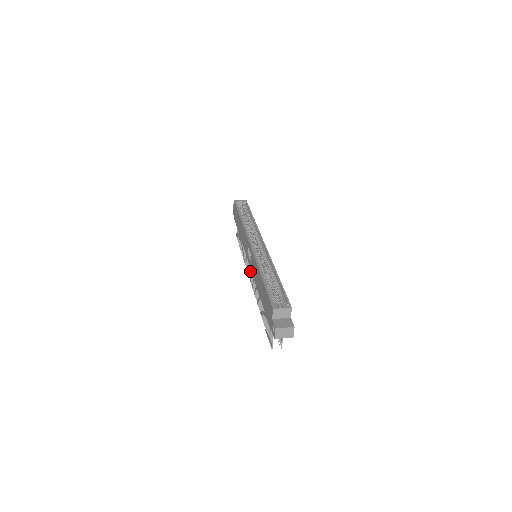
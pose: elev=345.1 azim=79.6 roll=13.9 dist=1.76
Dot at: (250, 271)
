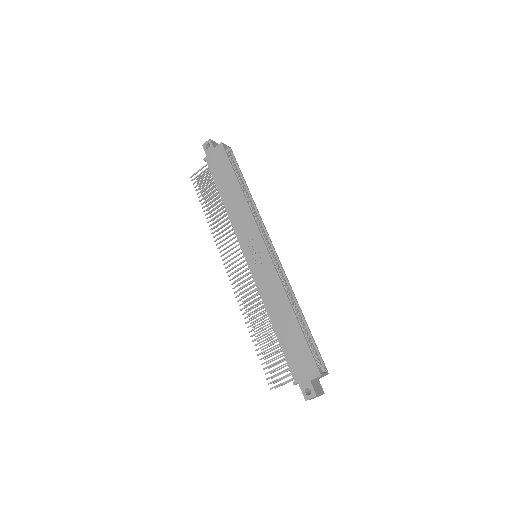
Dot at: (234, 262)
